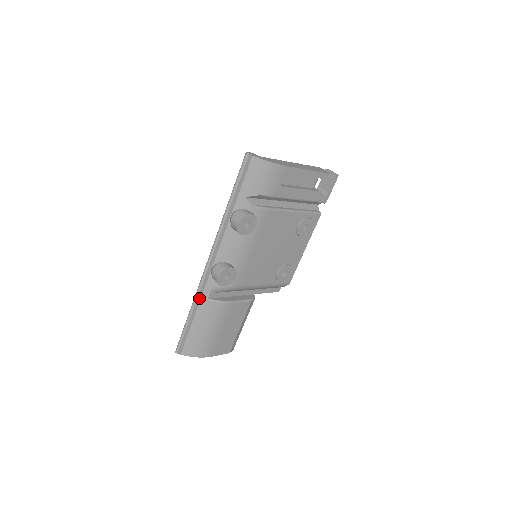
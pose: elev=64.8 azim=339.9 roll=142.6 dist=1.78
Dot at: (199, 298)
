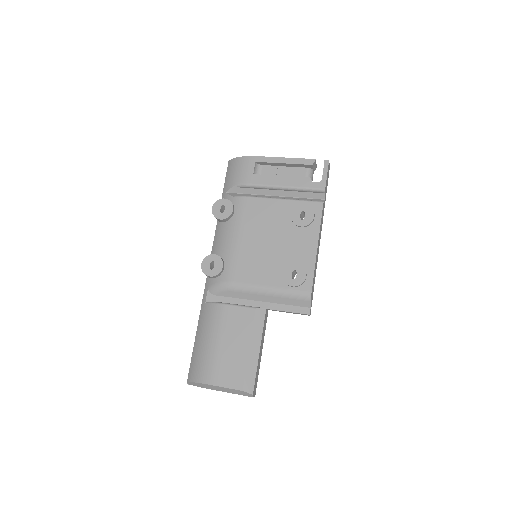
Dot at: (202, 305)
